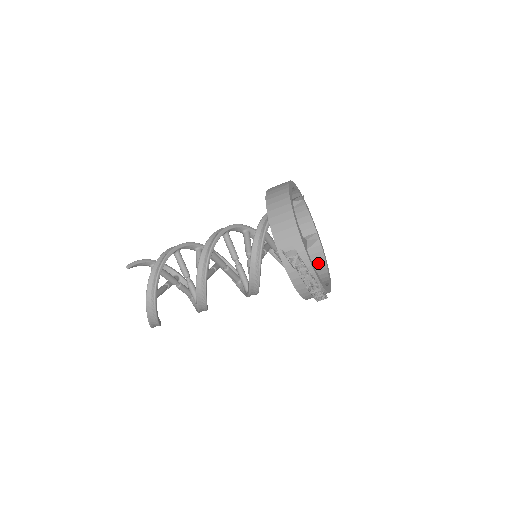
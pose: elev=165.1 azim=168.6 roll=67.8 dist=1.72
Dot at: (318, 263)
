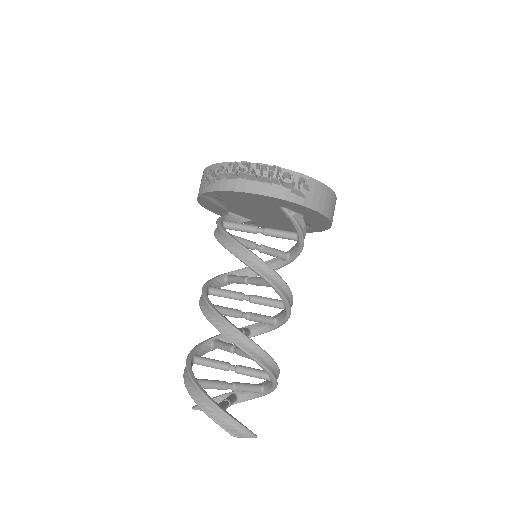
Dot at: occluded
